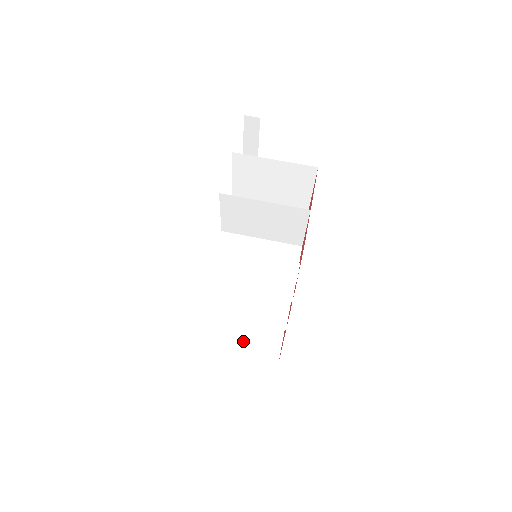
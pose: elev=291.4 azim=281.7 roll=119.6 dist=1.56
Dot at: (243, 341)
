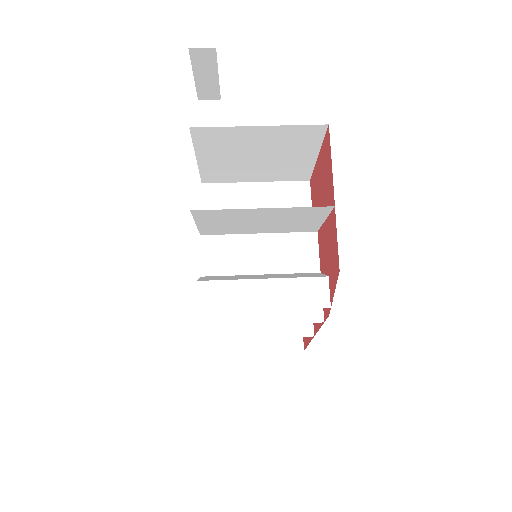
Dot at: occluded
